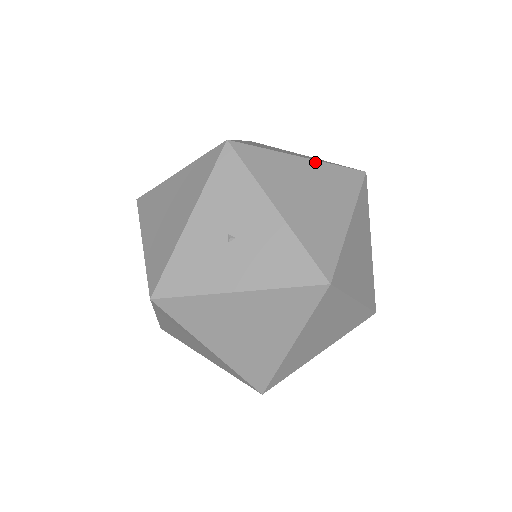
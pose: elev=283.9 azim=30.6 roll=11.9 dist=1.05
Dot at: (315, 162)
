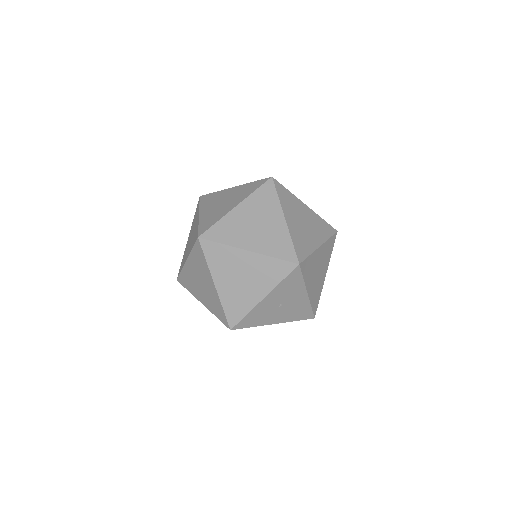
Dot at: (323, 245)
